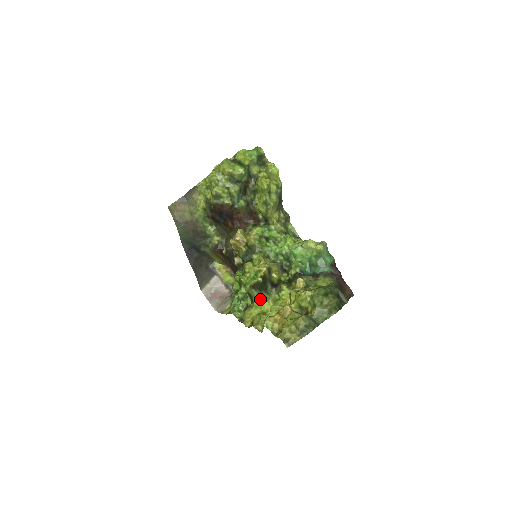
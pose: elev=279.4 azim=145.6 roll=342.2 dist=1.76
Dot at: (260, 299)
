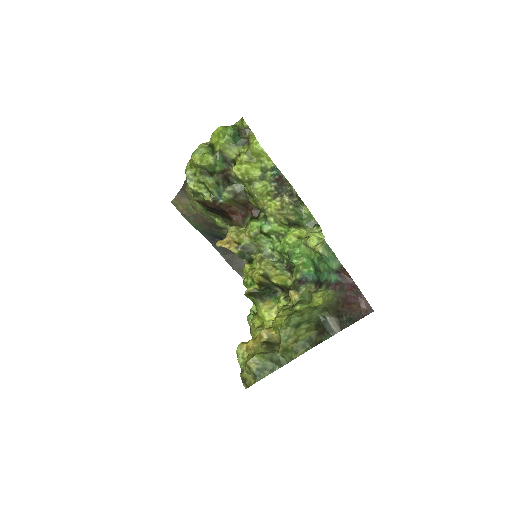
Dot at: (259, 309)
